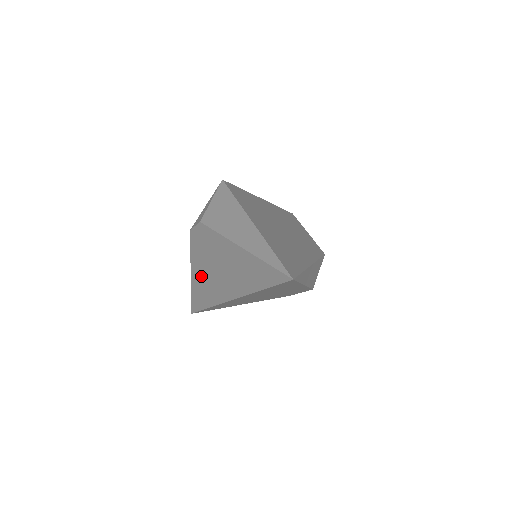
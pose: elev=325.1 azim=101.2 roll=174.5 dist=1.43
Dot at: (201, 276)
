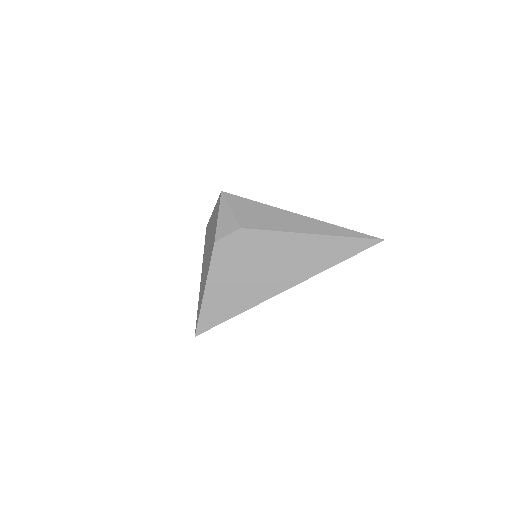
Dot at: (231, 285)
